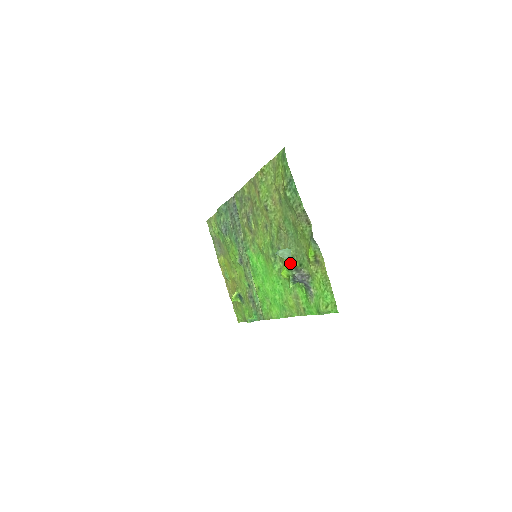
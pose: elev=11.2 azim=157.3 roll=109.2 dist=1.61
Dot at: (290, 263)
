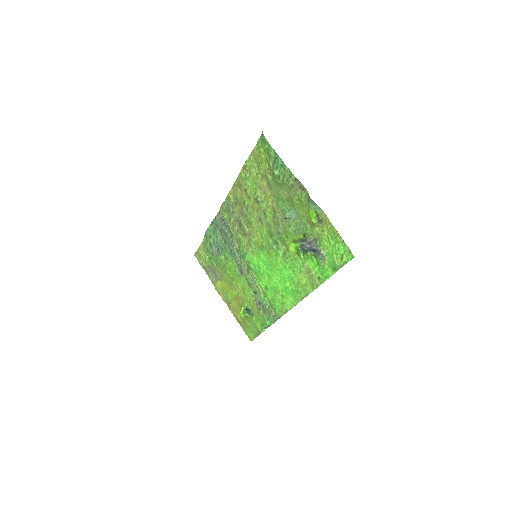
Dot at: (294, 239)
